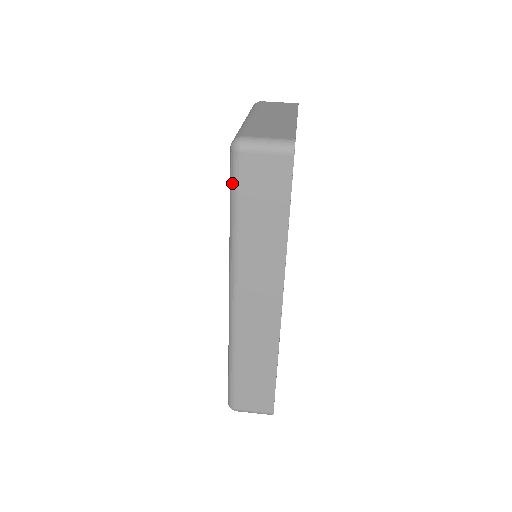
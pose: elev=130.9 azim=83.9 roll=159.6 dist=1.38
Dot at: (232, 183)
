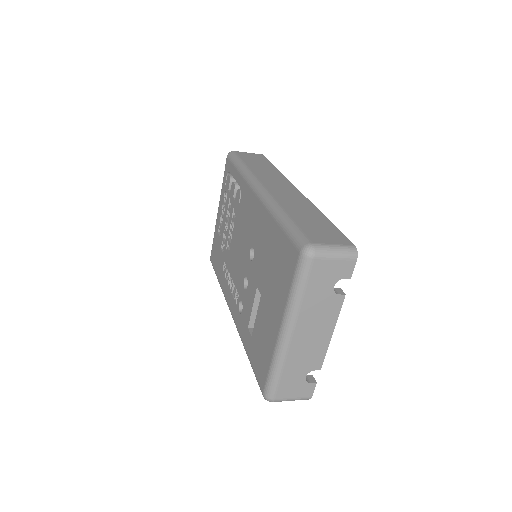
Dot at: (234, 158)
